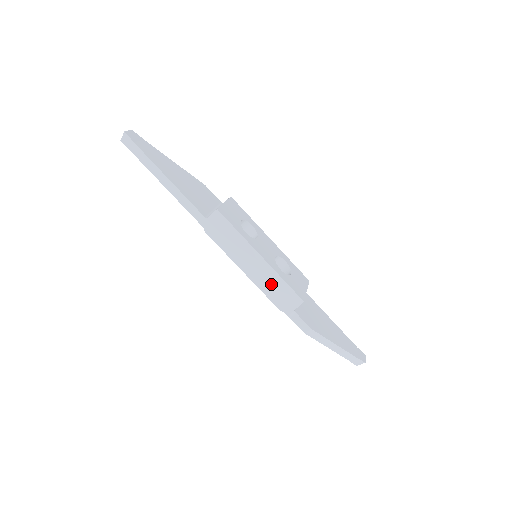
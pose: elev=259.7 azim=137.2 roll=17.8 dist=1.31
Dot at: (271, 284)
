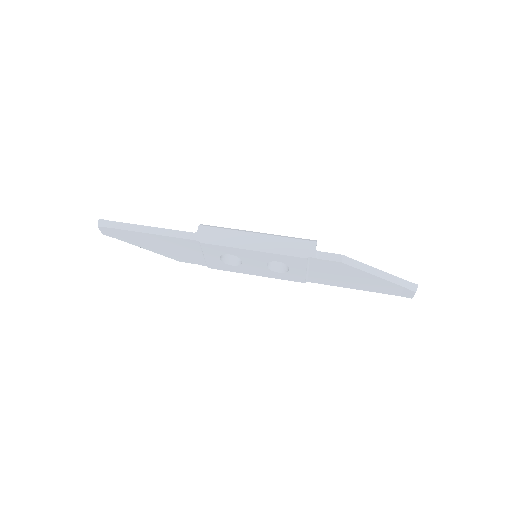
Dot at: (281, 243)
